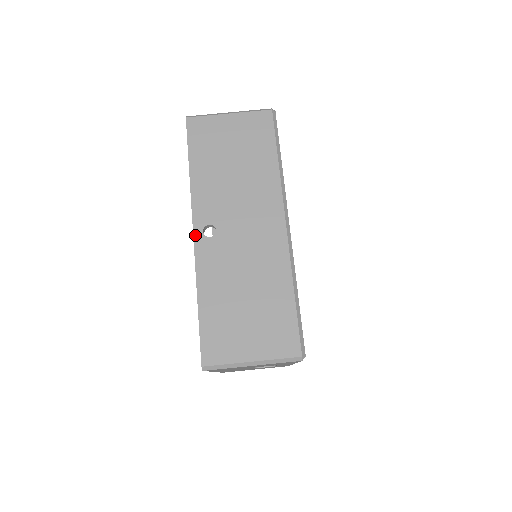
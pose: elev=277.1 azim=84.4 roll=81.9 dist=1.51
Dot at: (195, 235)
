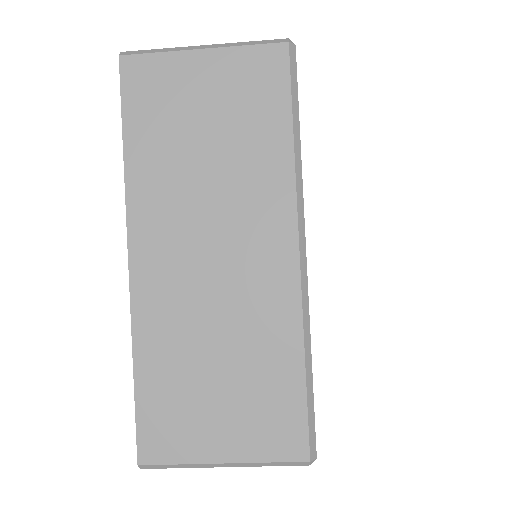
Dot at: occluded
